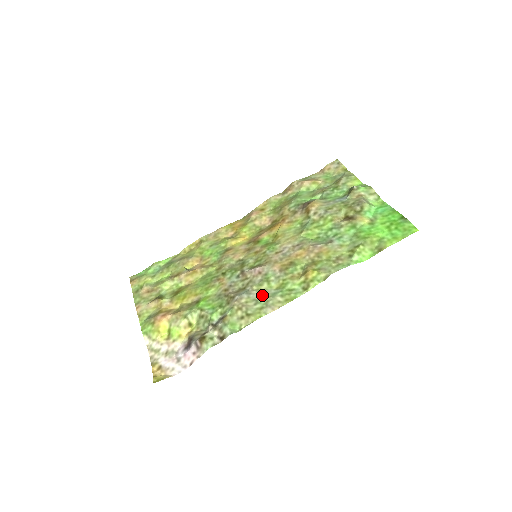
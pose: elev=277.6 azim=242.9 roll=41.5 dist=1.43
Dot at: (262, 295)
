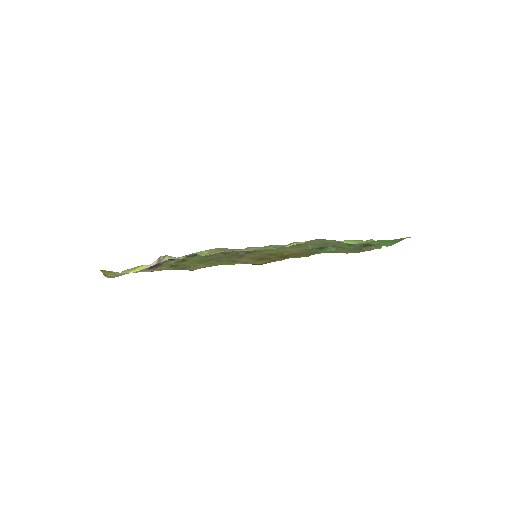
Dot at: occluded
